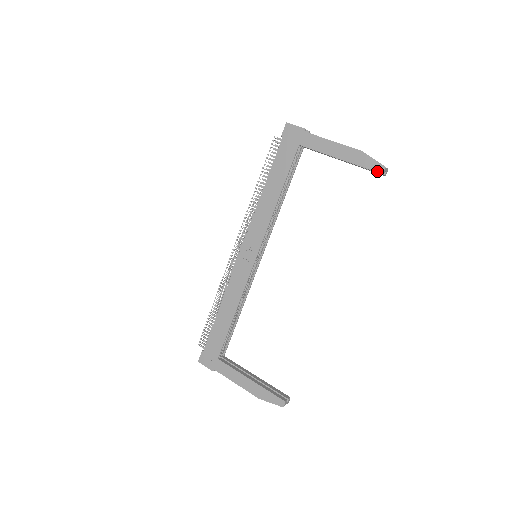
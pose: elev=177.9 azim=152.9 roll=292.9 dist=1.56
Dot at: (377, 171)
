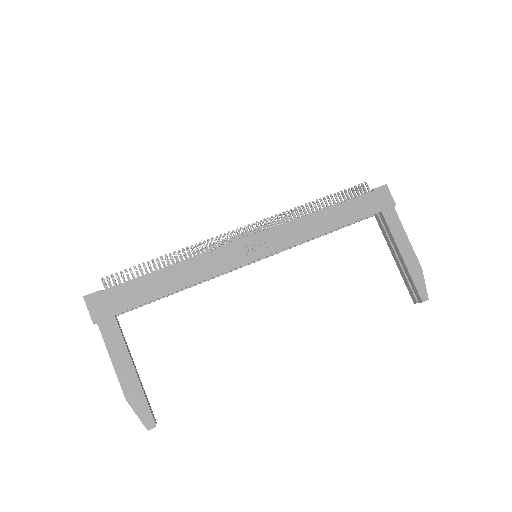
Dot at: (421, 296)
